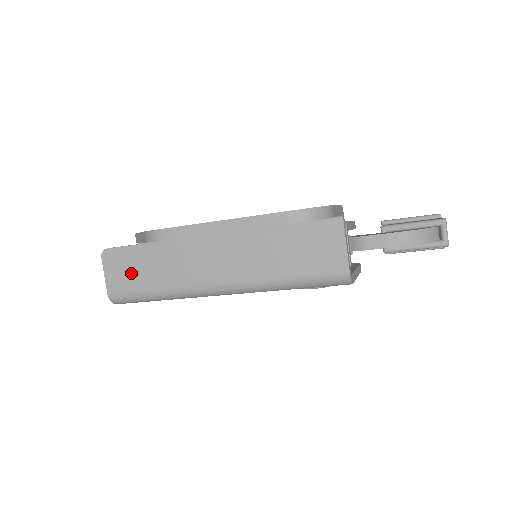
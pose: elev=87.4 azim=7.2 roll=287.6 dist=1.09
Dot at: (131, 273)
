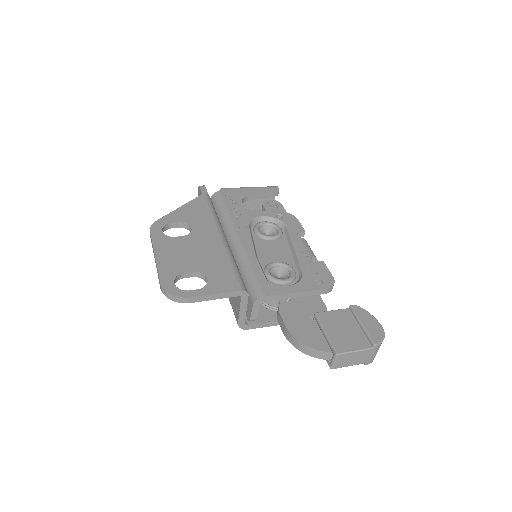
Dot at: occluded
